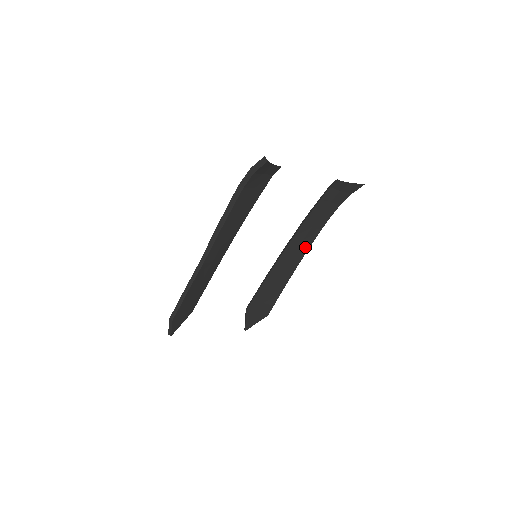
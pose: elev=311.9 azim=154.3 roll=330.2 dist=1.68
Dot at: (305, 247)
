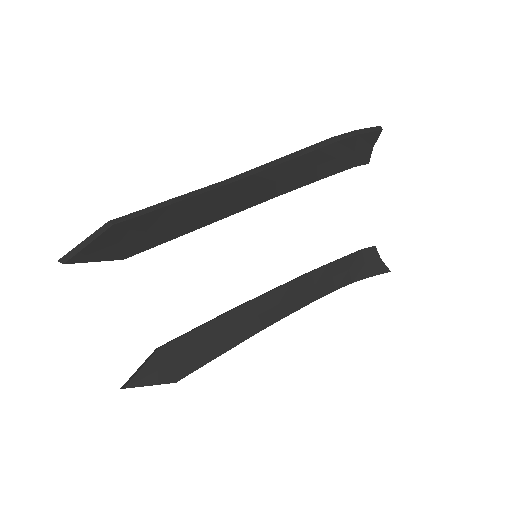
Dot at: (291, 307)
